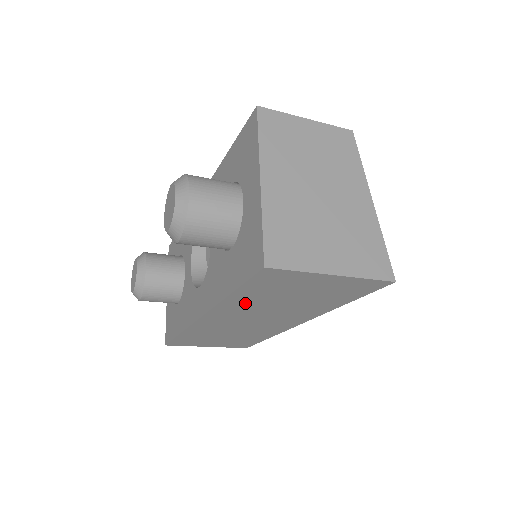
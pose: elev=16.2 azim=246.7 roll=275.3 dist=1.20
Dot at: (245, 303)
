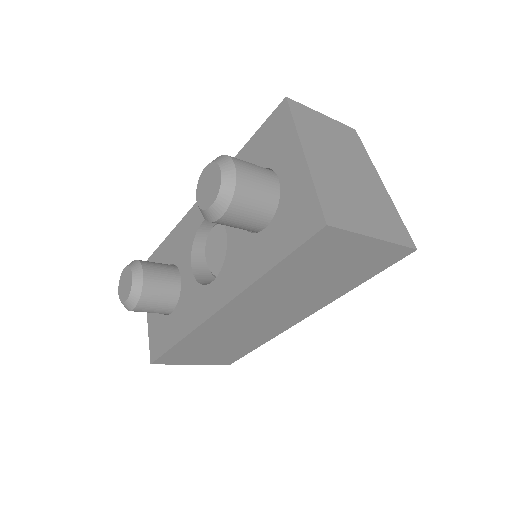
Dot at: (275, 284)
